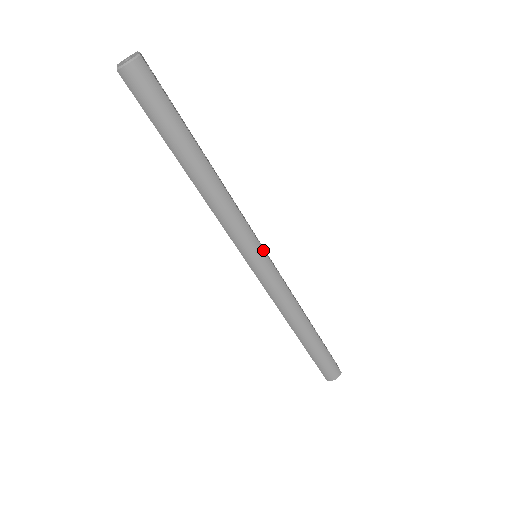
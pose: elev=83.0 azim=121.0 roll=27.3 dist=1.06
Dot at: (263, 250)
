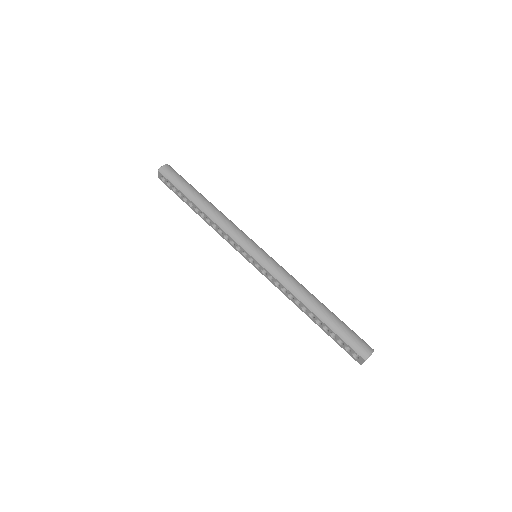
Dot at: occluded
